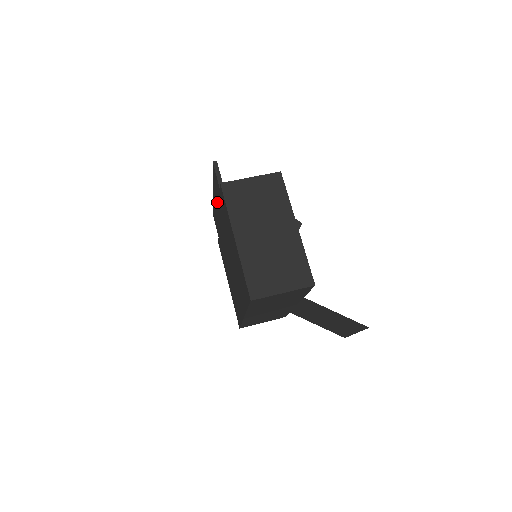
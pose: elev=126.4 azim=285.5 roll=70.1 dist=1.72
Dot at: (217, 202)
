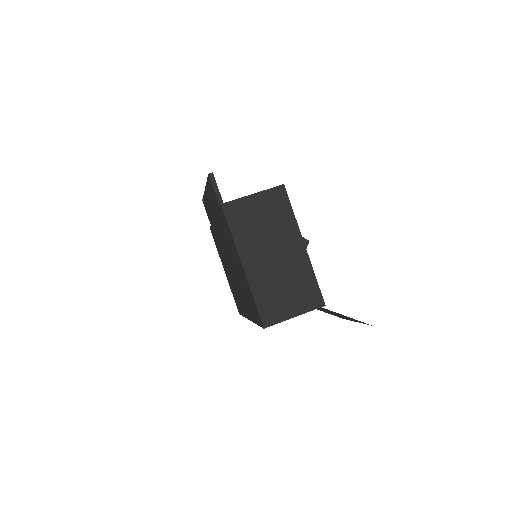
Dot at: (212, 206)
